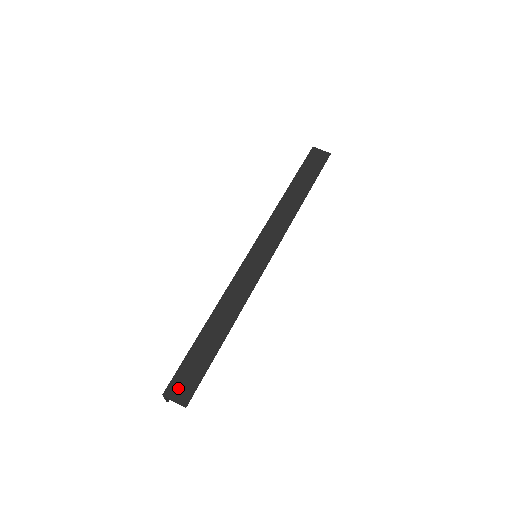
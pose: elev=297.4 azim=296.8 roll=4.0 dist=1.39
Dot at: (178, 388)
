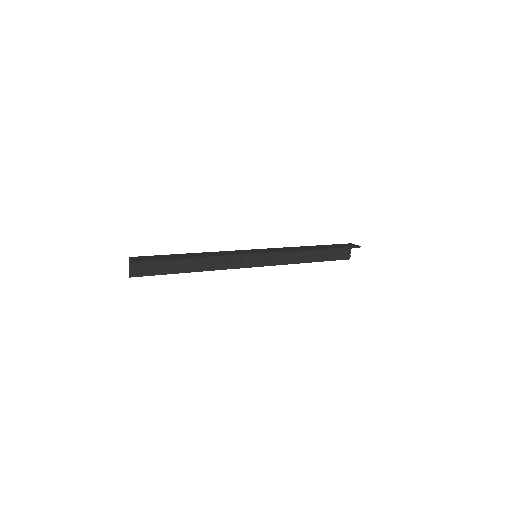
Dot at: (140, 258)
